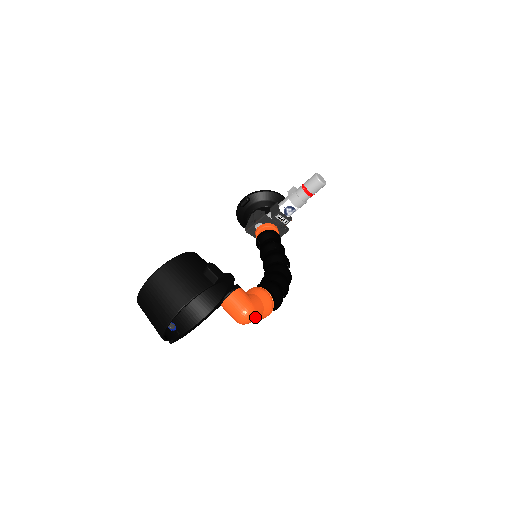
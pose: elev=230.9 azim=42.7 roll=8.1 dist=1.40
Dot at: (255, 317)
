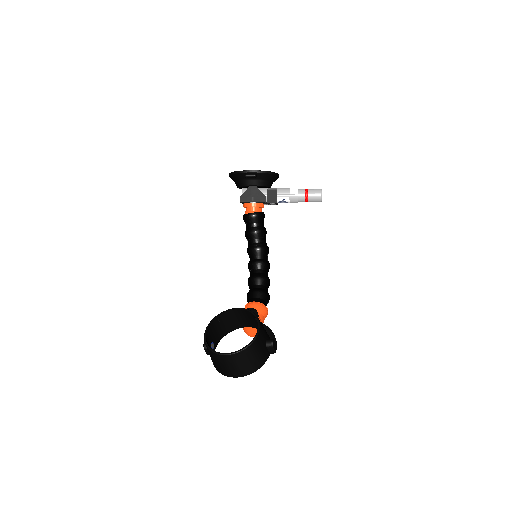
Dot at: occluded
